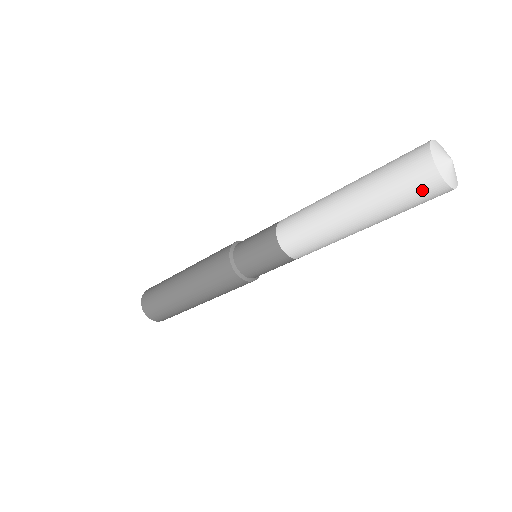
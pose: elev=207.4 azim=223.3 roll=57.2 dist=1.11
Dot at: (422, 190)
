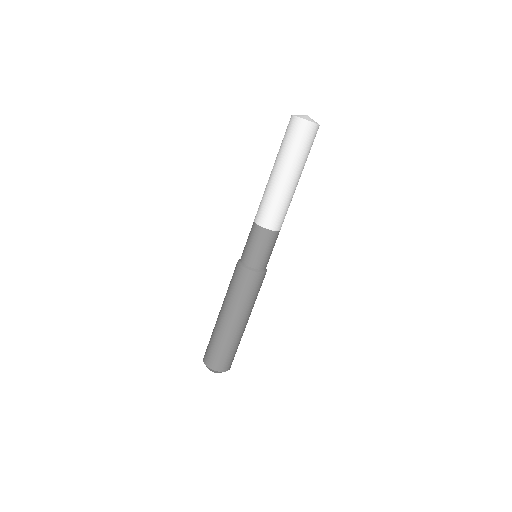
Dot at: (290, 128)
